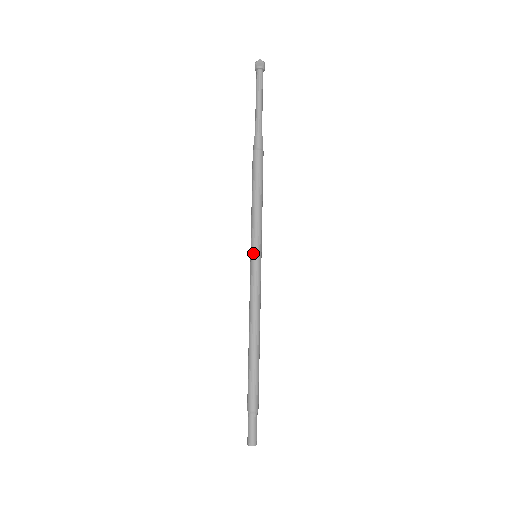
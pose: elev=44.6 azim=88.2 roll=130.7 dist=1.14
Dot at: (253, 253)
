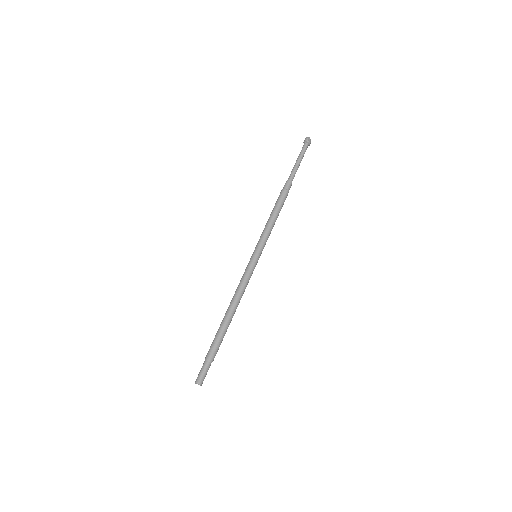
Dot at: (258, 253)
